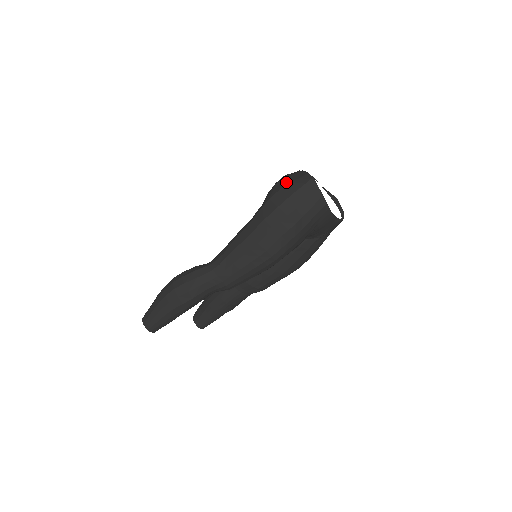
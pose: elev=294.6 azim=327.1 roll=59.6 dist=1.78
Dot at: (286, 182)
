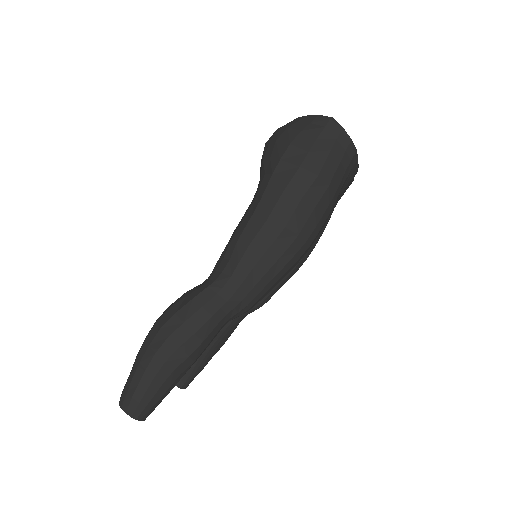
Dot at: (294, 132)
